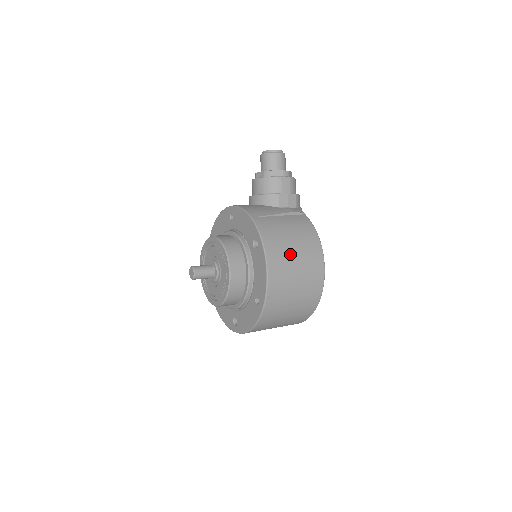
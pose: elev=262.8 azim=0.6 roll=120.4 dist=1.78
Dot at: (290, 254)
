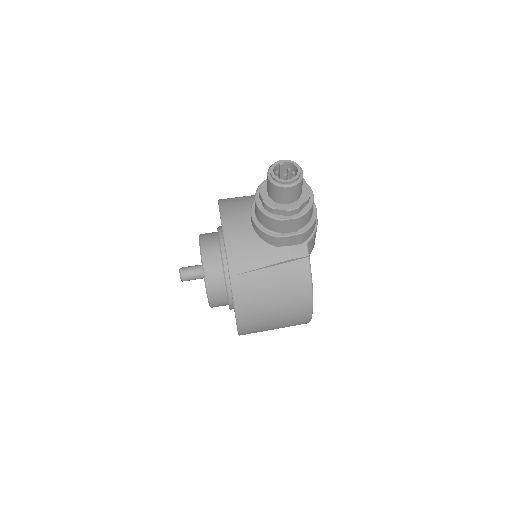
Dot at: (268, 315)
